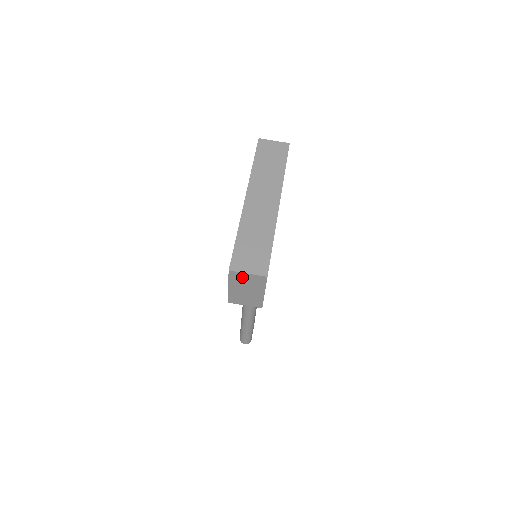
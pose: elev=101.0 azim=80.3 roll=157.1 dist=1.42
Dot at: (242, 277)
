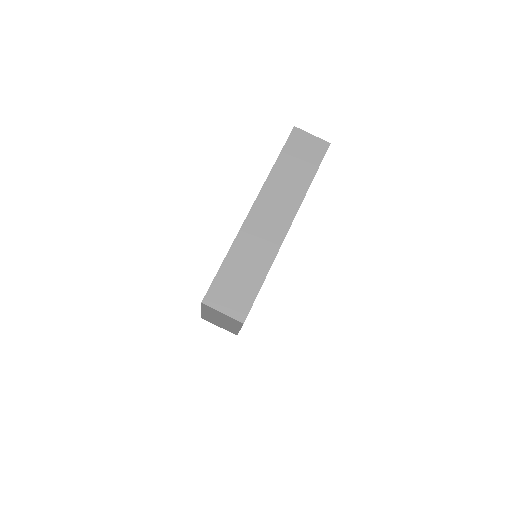
Dot at: (216, 312)
